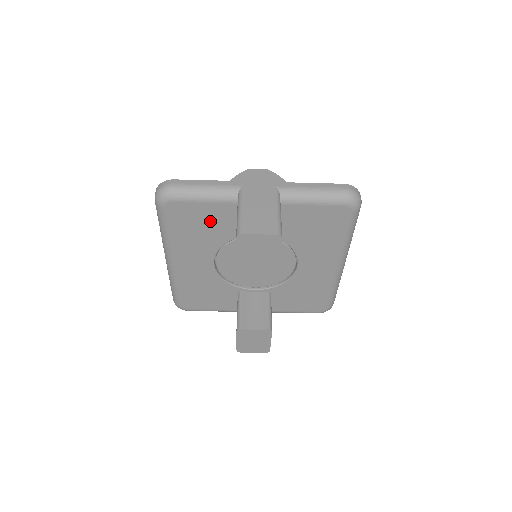
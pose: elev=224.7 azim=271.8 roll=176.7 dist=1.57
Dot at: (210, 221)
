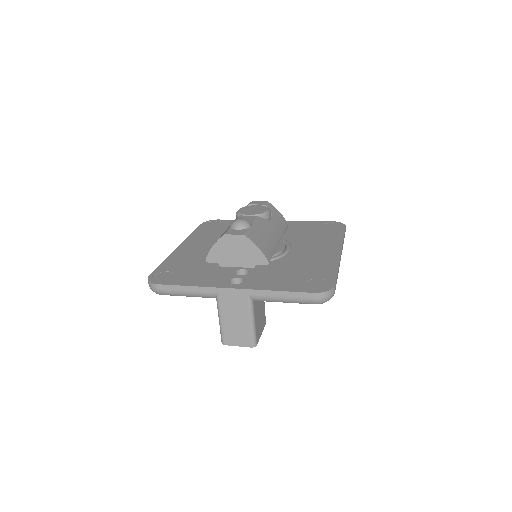
Dot at: occluded
